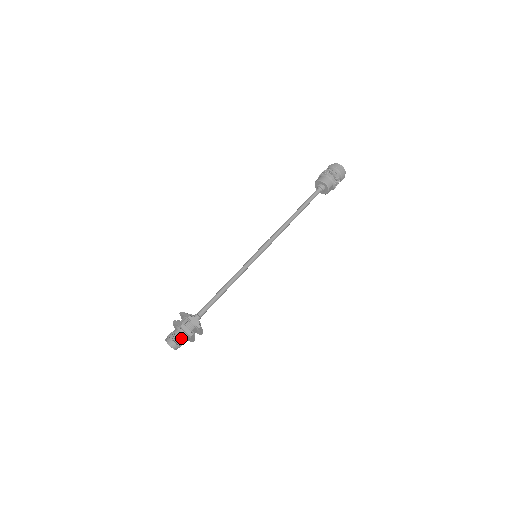
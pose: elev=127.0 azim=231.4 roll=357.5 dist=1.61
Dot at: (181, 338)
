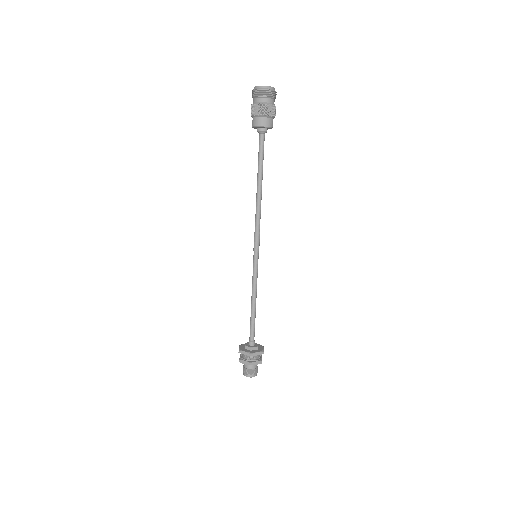
Dot at: (255, 368)
